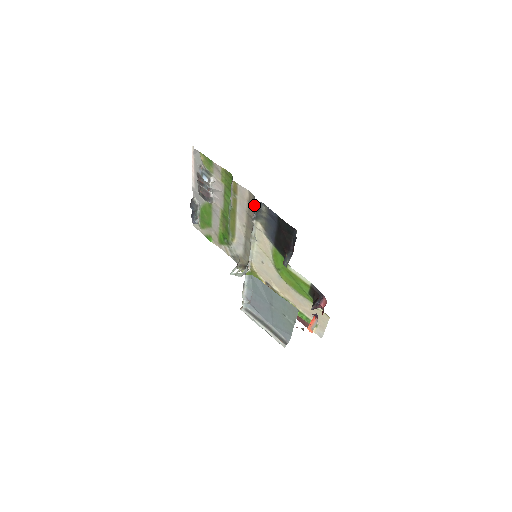
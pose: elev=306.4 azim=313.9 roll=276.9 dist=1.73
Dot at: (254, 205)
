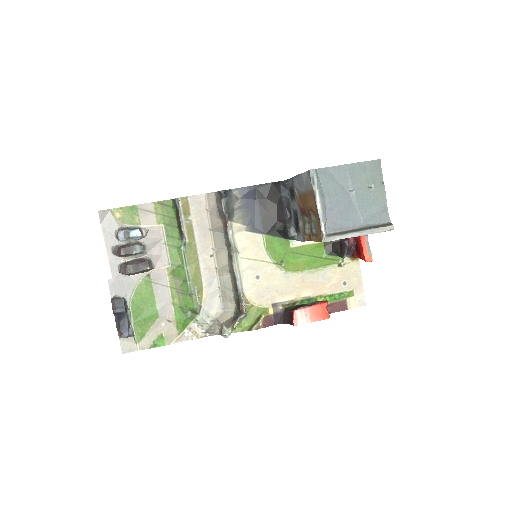
Dot at: (224, 195)
